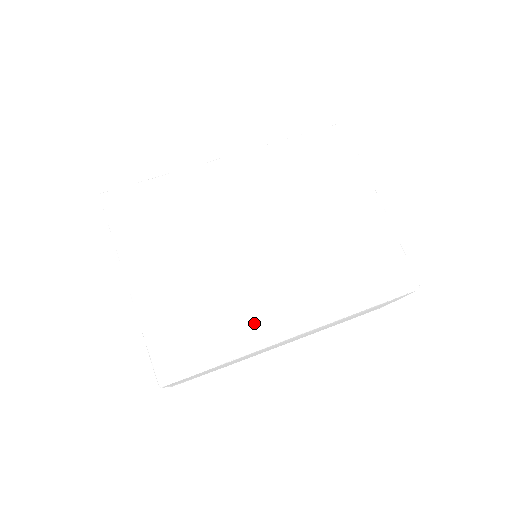
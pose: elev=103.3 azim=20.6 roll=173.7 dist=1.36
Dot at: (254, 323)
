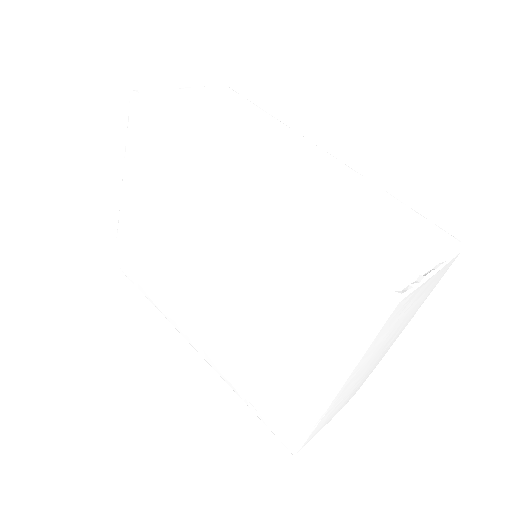
Dot at: (169, 309)
